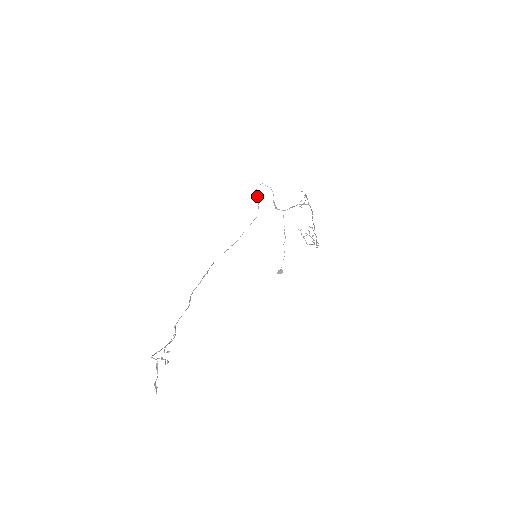
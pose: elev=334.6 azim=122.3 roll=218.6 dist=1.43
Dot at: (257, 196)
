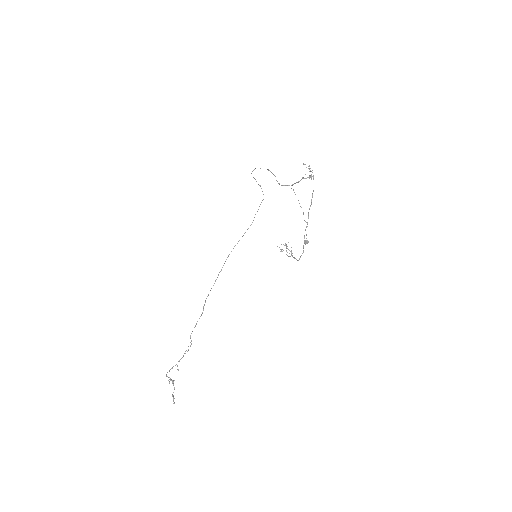
Dot at: occluded
